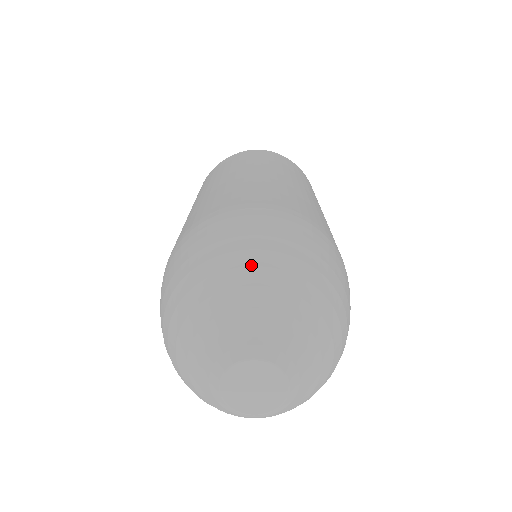
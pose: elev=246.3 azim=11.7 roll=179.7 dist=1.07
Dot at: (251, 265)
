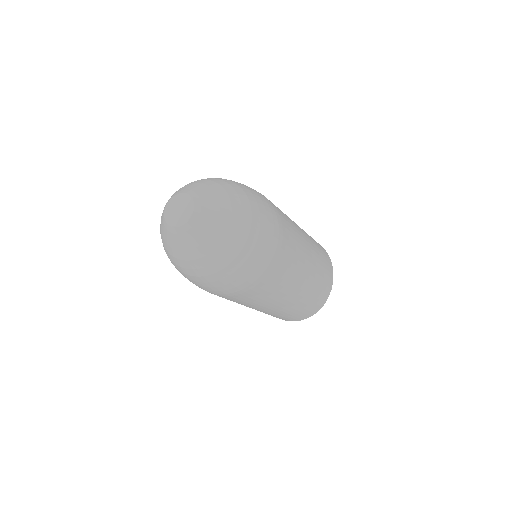
Dot at: occluded
